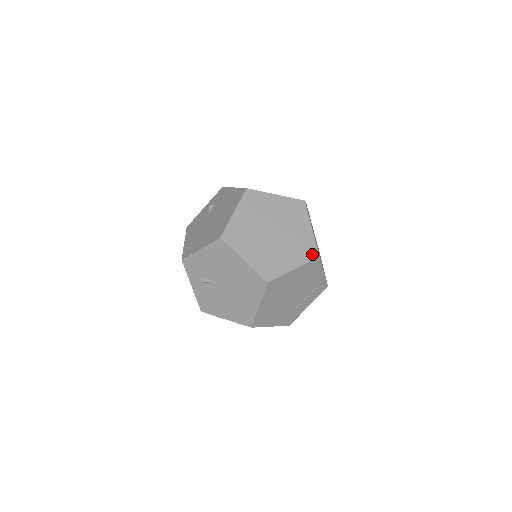
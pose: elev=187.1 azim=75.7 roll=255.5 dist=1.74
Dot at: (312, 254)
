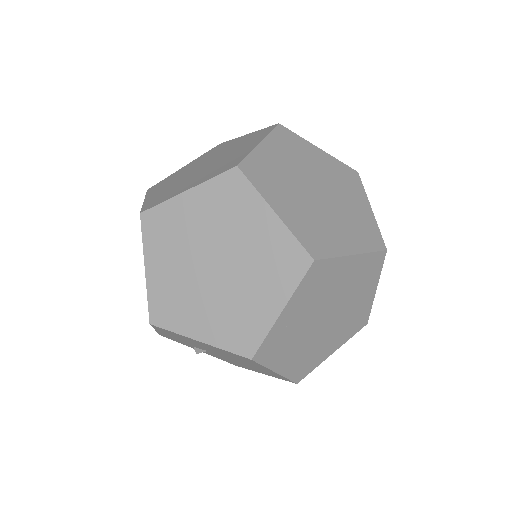
Dot at: (299, 264)
